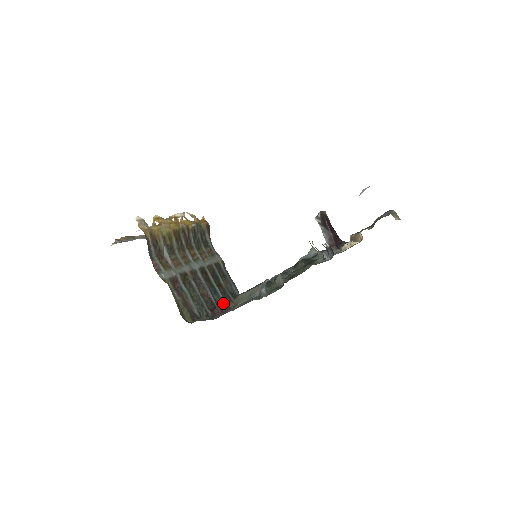
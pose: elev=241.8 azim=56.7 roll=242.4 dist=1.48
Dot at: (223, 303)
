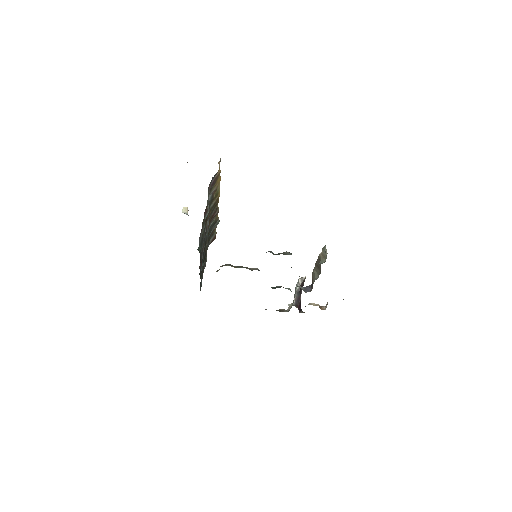
Dot at: (200, 271)
